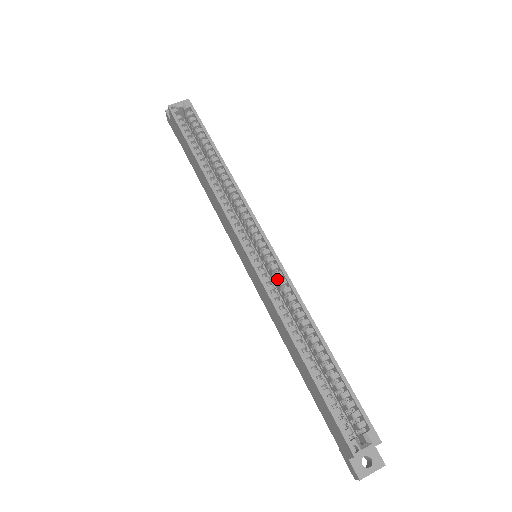
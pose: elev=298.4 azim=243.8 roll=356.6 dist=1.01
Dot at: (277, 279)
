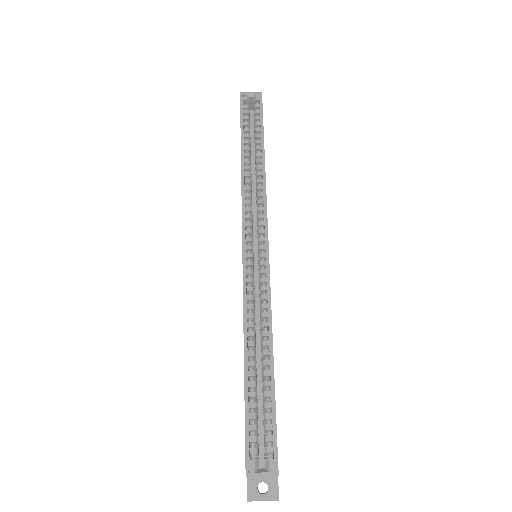
Dot at: (260, 284)
